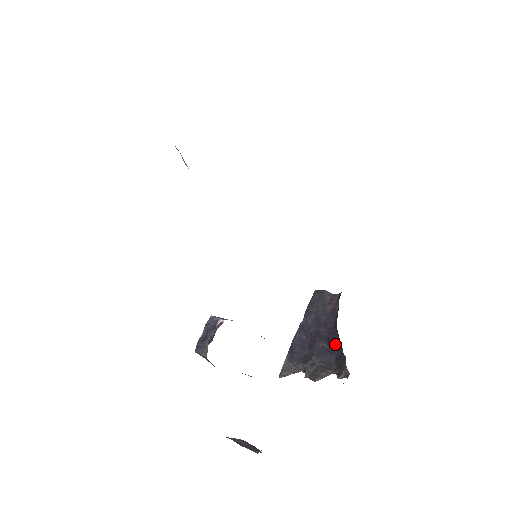
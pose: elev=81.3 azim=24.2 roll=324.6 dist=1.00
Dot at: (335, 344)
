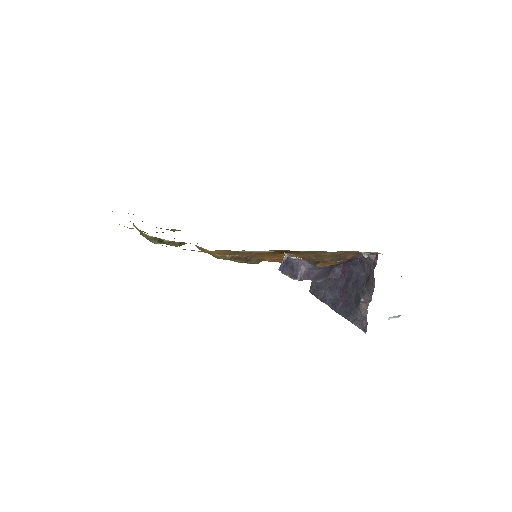
Dot at: (353, 270)
